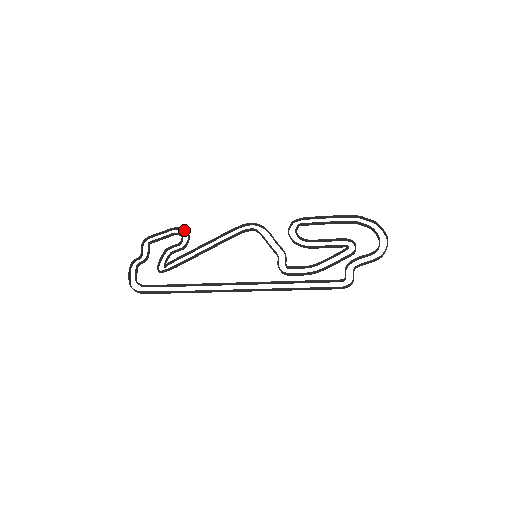
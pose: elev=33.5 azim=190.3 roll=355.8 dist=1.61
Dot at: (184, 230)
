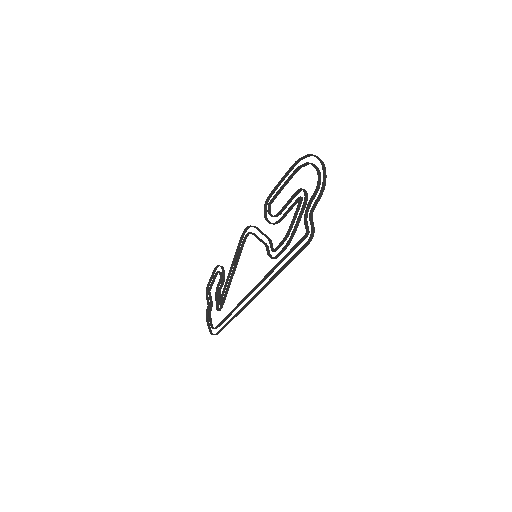
Dot at: occluded
